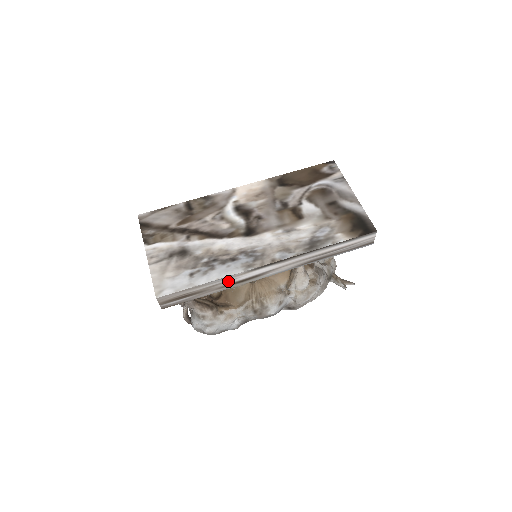
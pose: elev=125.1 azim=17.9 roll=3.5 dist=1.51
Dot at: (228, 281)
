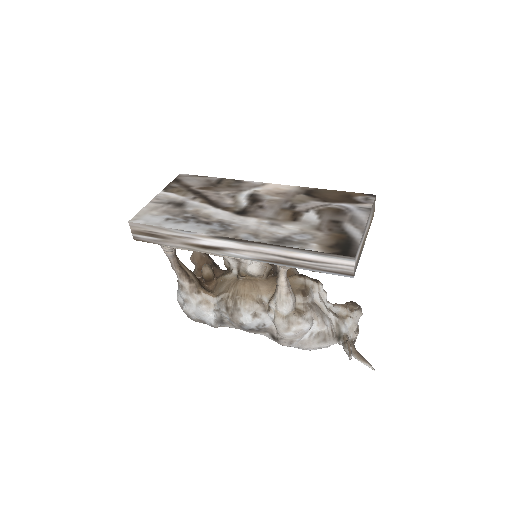
Dot at: (191, 239)
